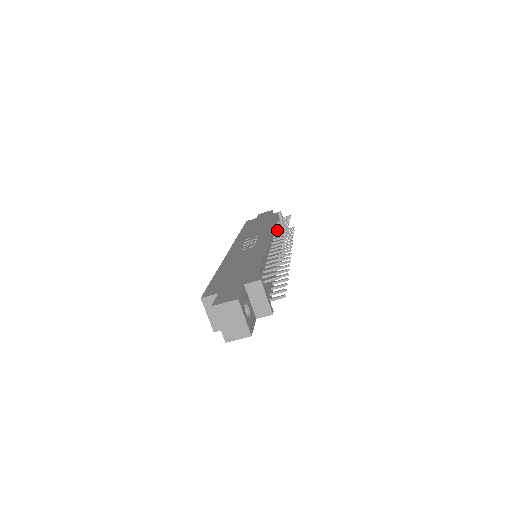
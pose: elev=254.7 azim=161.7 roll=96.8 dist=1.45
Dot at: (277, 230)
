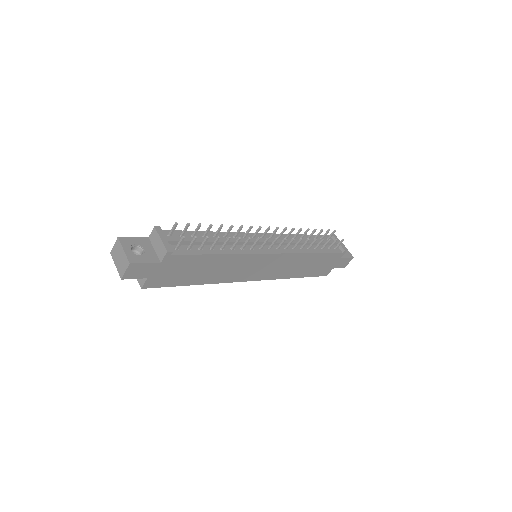
Dot at: (294, 236)
